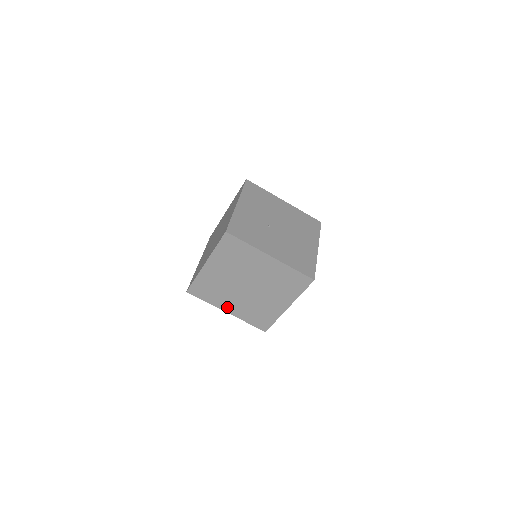
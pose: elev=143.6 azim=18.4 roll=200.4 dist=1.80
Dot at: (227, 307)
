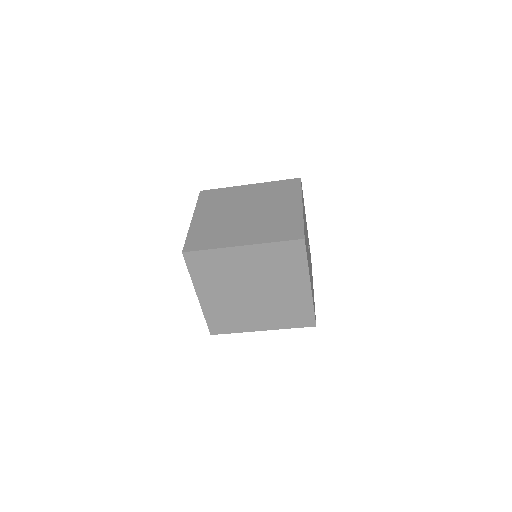
Dot at: (205, 293)
